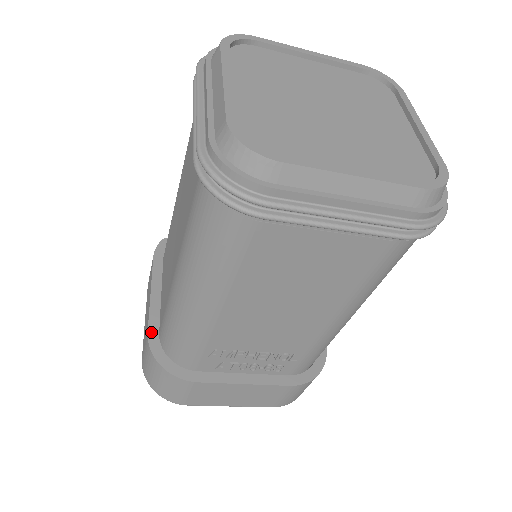
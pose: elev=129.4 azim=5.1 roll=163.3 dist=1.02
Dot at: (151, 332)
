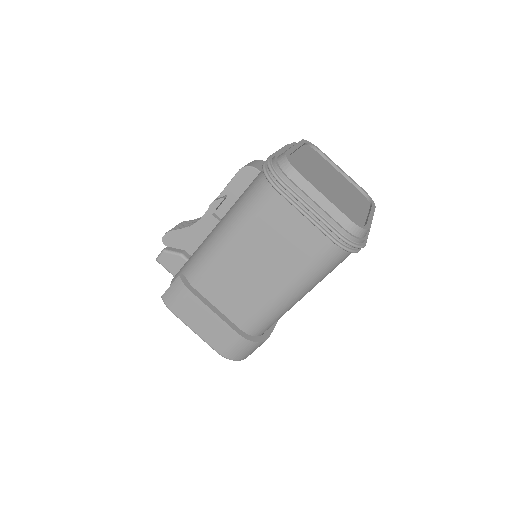
Dot at: (237, 331)
